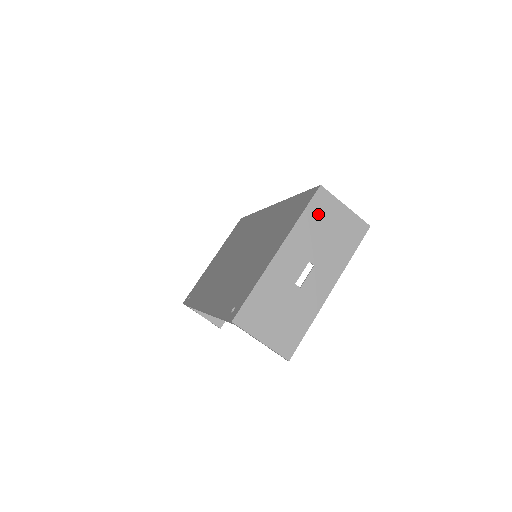
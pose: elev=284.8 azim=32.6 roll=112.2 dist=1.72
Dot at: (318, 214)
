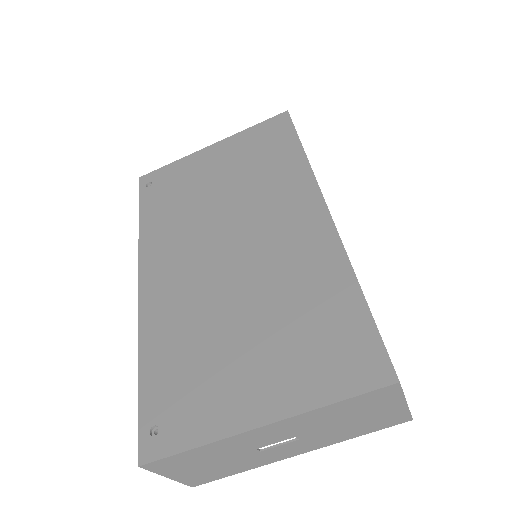
Dot at: (359, 405)
